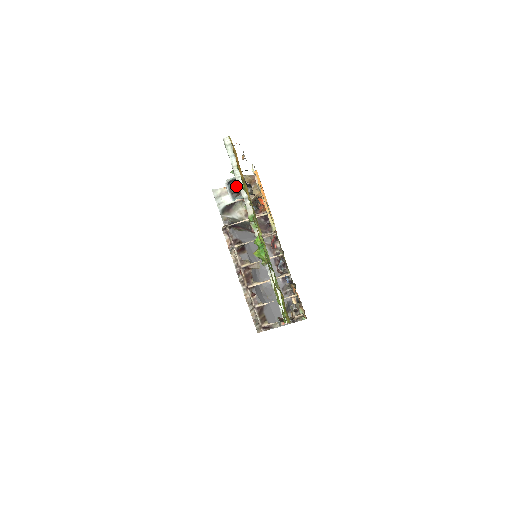
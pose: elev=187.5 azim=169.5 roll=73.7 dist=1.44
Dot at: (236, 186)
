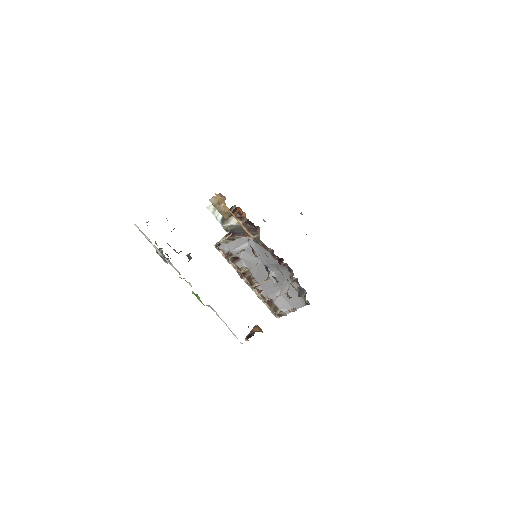
Dot at: occluded
